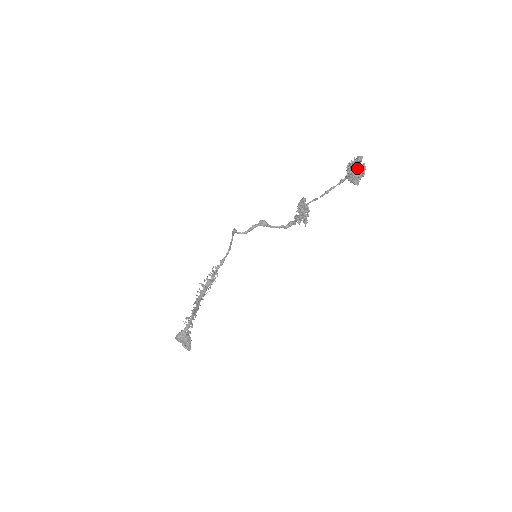
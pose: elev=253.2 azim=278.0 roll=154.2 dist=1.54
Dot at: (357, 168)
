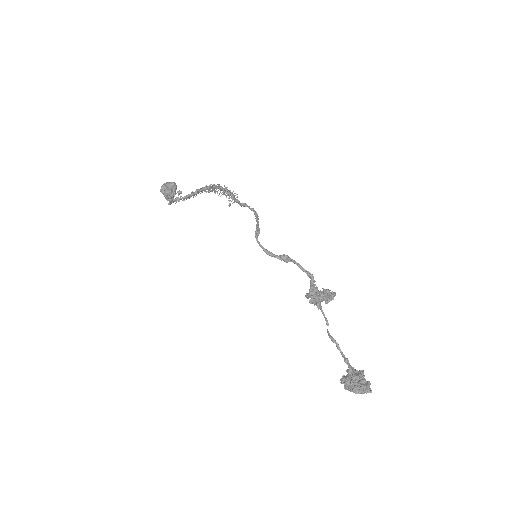
Dot at: (353, 391)
